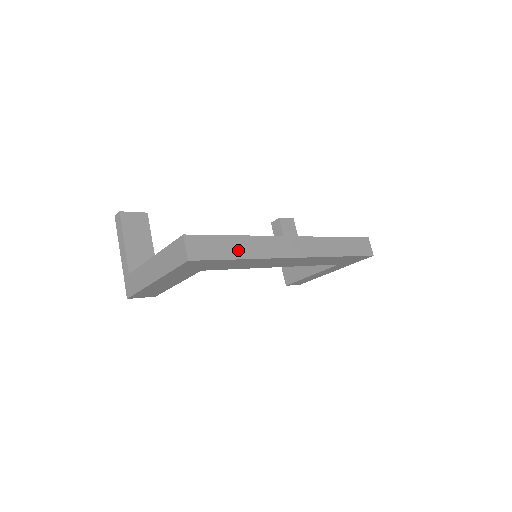
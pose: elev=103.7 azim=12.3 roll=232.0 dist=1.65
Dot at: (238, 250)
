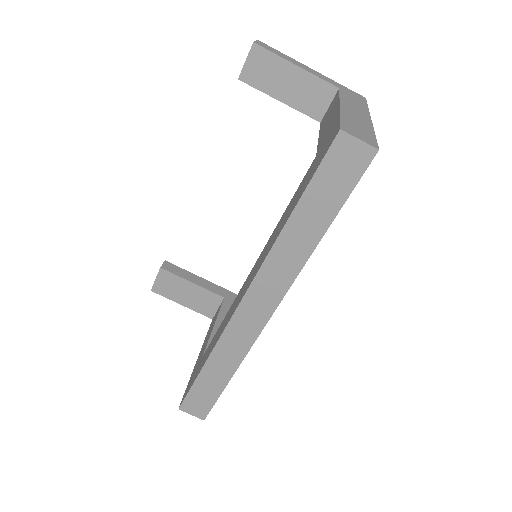
Dot at: (219, 376)
